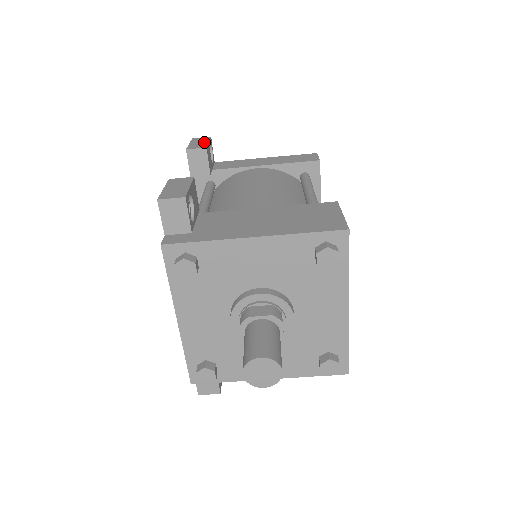
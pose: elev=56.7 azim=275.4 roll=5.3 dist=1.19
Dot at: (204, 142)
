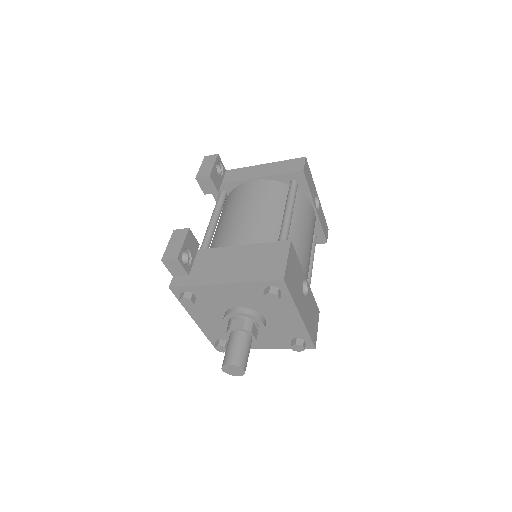
Dot at: (210, 165)
